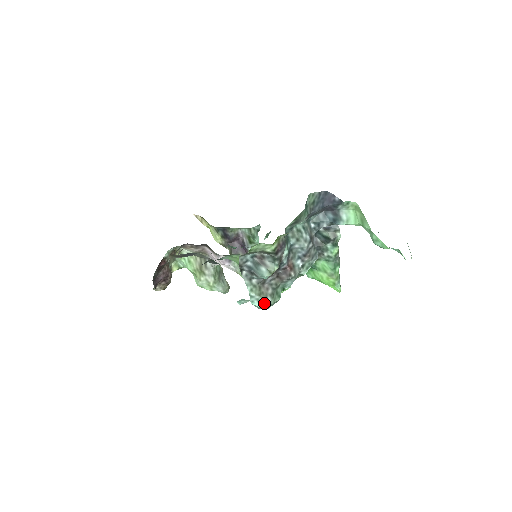
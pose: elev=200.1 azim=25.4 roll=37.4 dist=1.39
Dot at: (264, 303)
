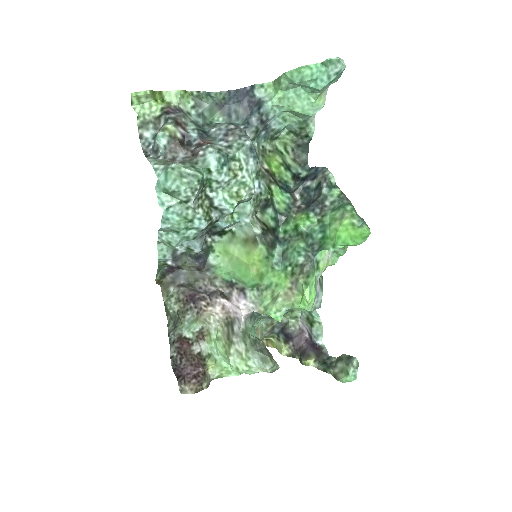
Dot at: (168, 166)
